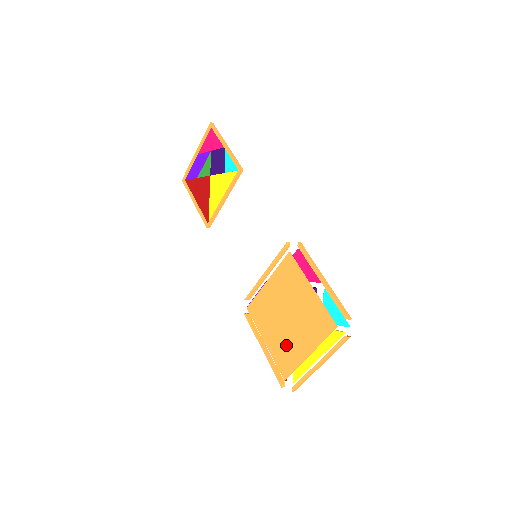
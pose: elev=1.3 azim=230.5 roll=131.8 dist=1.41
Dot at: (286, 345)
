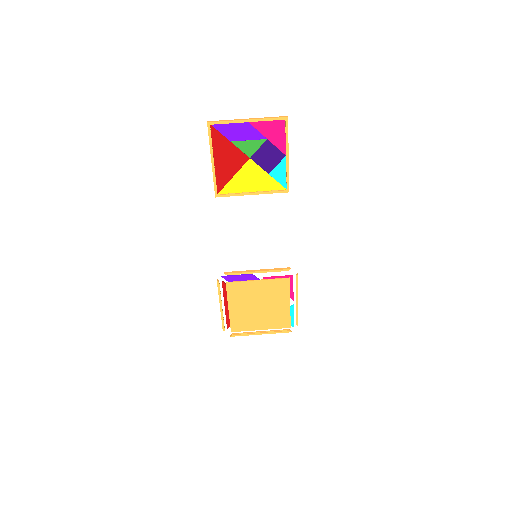
Dot at: (247, 318)
